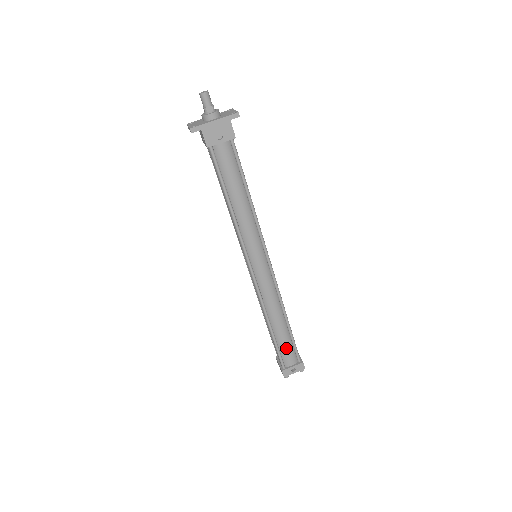
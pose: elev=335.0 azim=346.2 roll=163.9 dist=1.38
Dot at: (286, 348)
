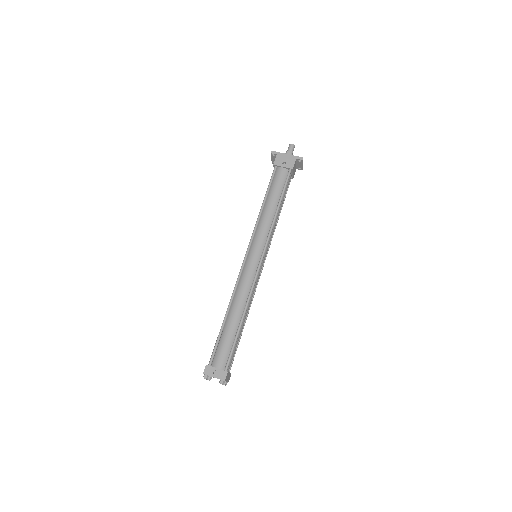
Dot at: (224, 345)
